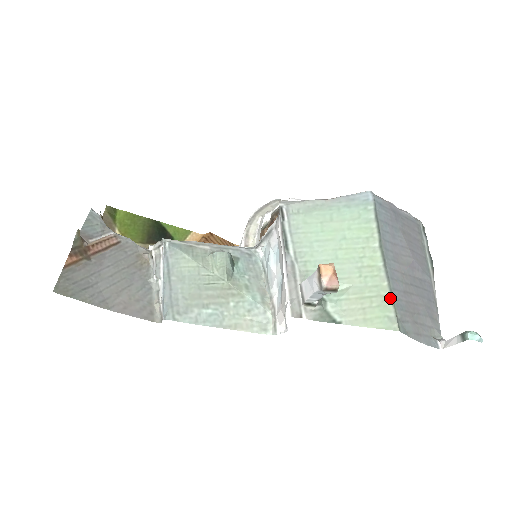
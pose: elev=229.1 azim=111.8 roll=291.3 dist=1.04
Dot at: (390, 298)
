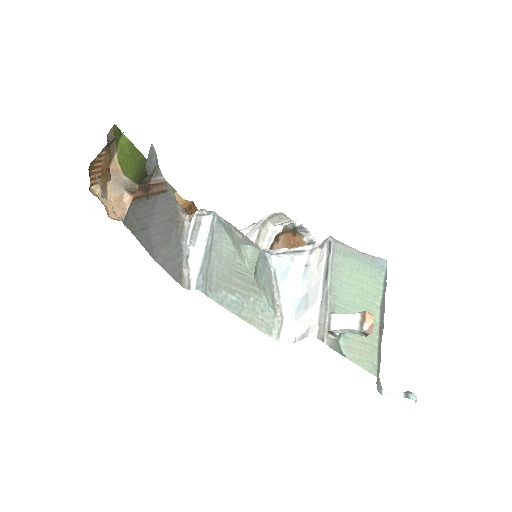
Dot at: (377, 350)
